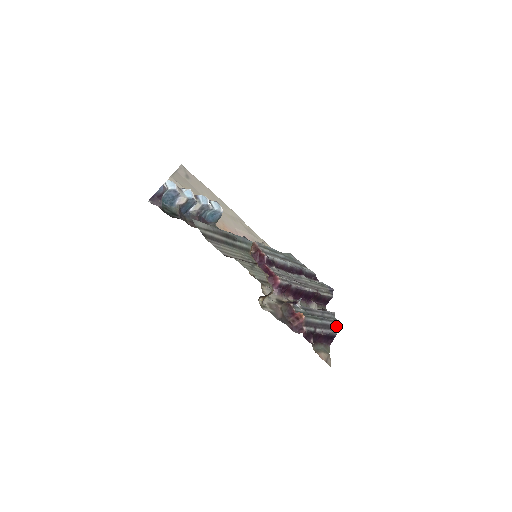
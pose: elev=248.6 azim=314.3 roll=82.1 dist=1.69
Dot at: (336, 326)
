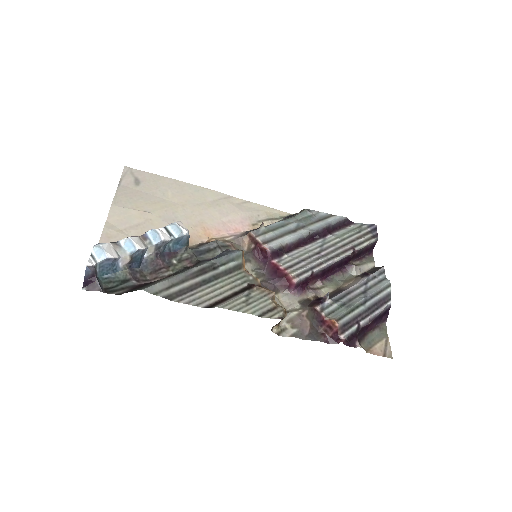
Dot at: (387, 294)
